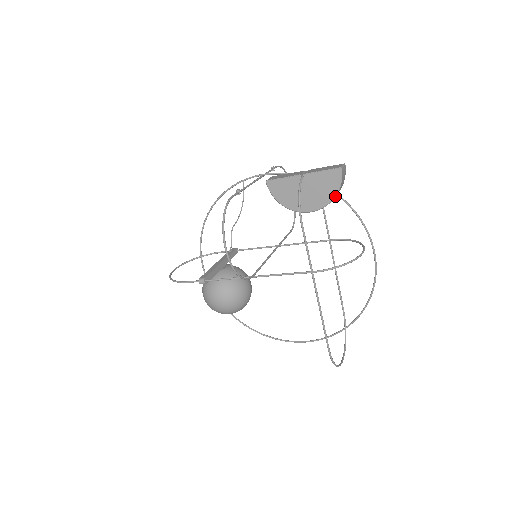
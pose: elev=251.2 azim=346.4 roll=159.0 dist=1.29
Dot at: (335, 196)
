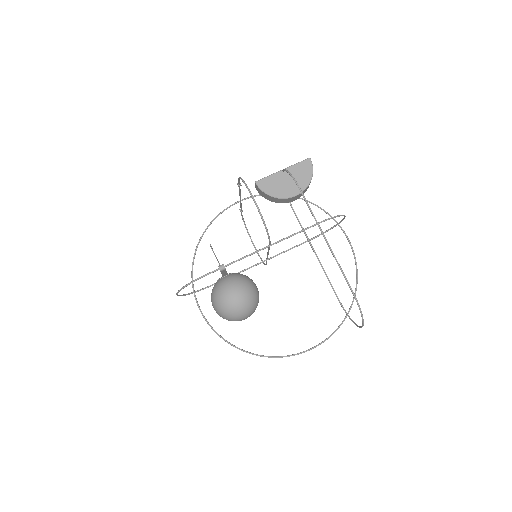
Dot at: (311, 178)
